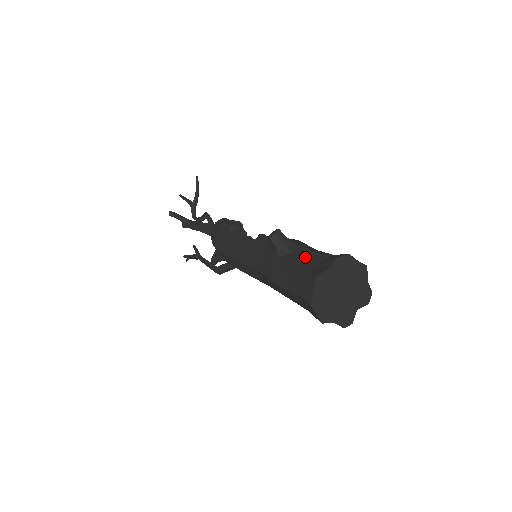
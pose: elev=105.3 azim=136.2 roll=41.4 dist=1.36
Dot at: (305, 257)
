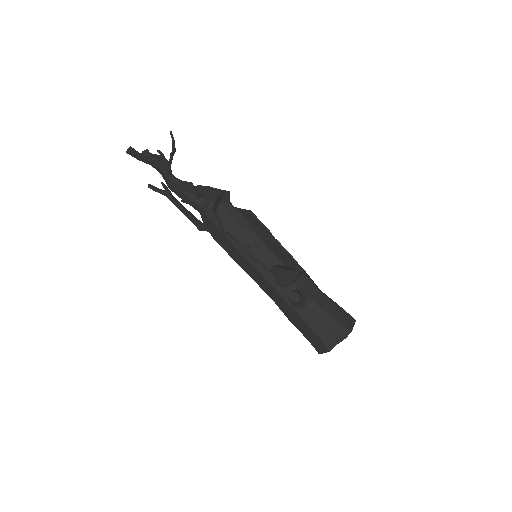
Dot at: (318, 319)
